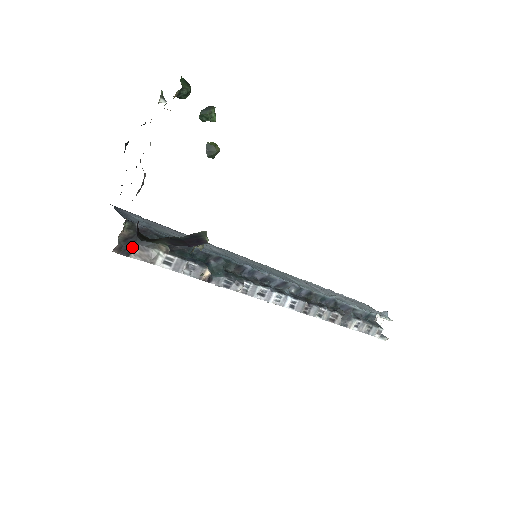
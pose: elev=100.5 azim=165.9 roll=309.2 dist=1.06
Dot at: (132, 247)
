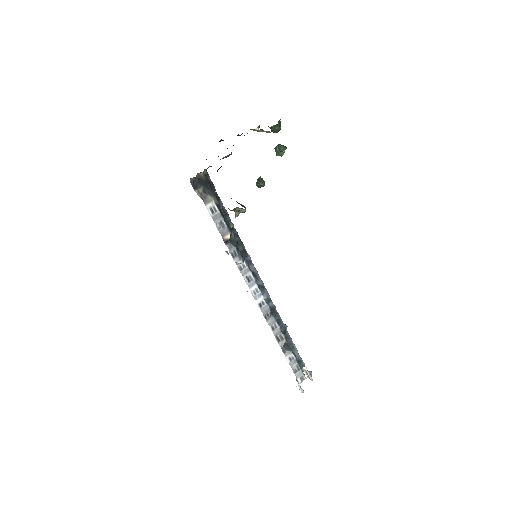
Dot at: (200, 186)
